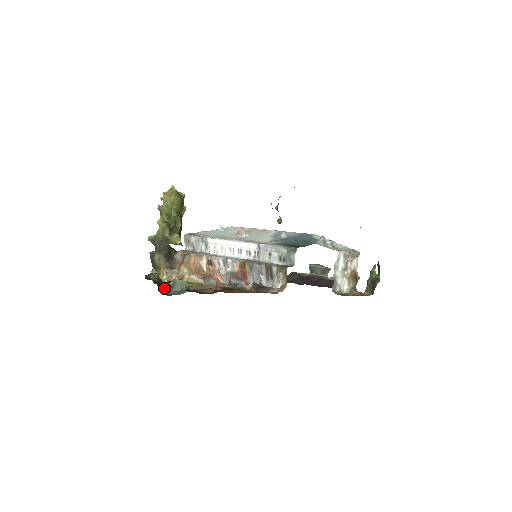
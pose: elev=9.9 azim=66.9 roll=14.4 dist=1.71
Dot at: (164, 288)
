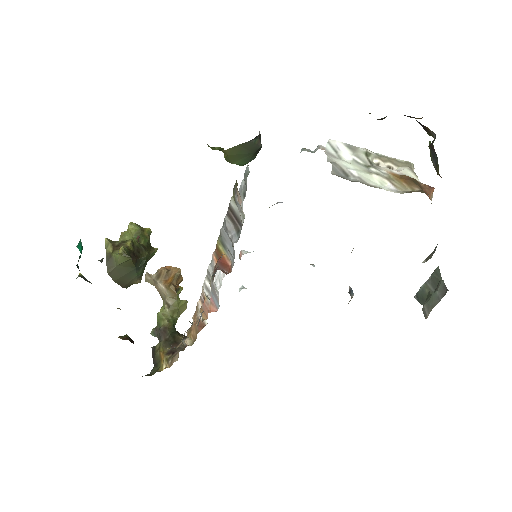
Dot at: occluded
